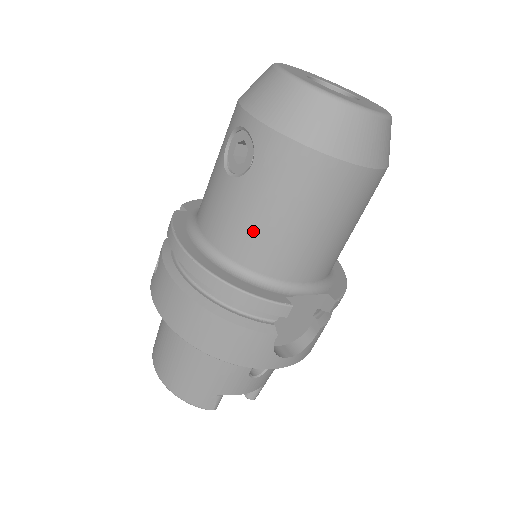
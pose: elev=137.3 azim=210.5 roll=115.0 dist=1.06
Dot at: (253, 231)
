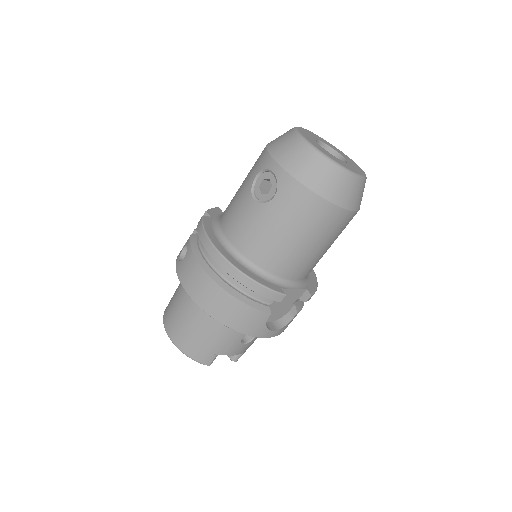
Dot at: (267, 241)
